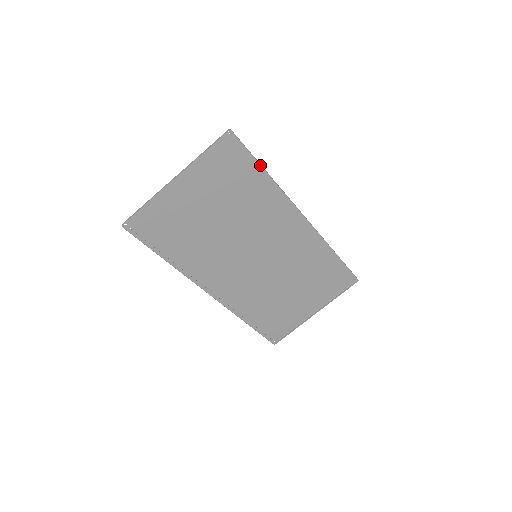
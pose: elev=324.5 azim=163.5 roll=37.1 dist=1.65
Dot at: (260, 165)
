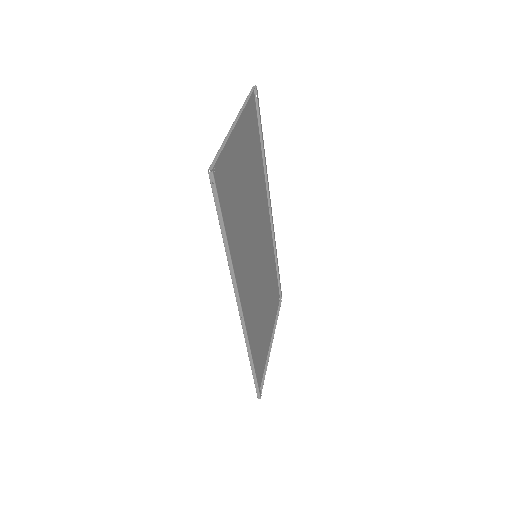
Dot at: occluded
